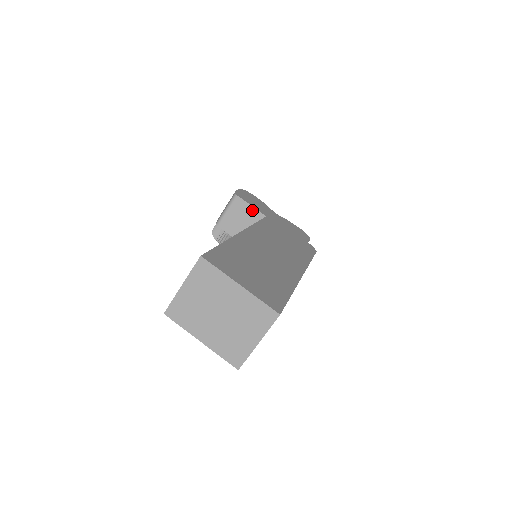
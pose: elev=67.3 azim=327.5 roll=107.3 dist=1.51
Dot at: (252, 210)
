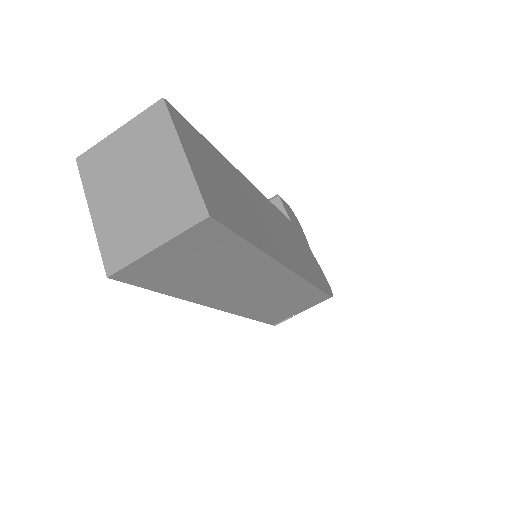
Dot at: occluded
